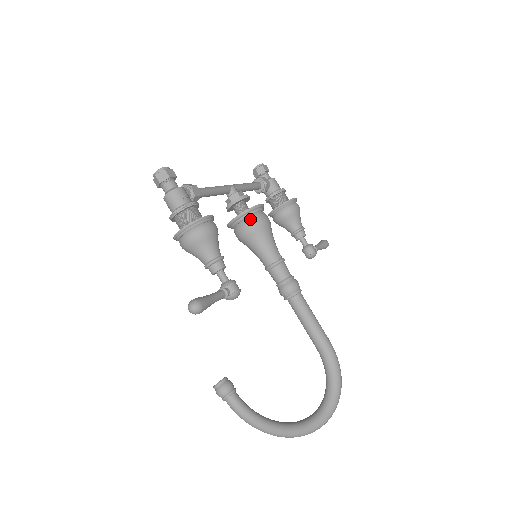
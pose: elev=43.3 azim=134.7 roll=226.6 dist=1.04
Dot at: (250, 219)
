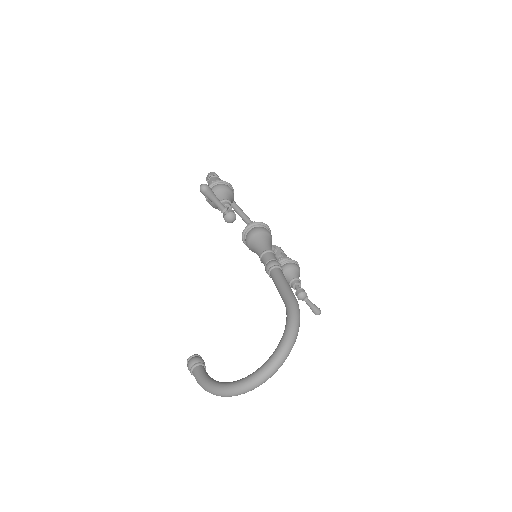
Dot at: (258, 227)
